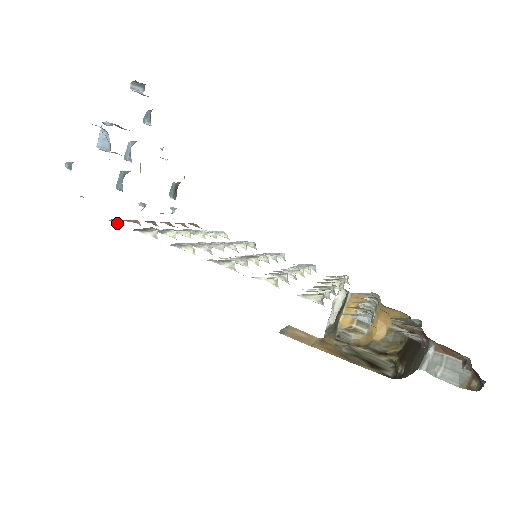
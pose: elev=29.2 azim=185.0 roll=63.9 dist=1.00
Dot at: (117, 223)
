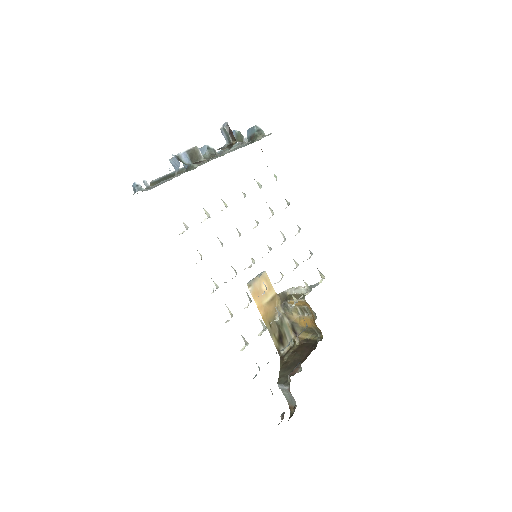
Dot at: occluded
